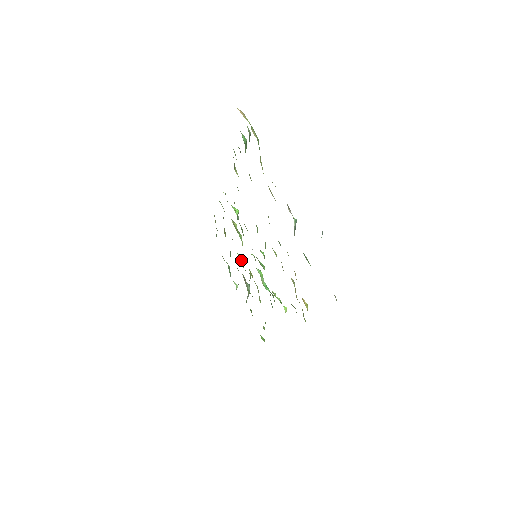
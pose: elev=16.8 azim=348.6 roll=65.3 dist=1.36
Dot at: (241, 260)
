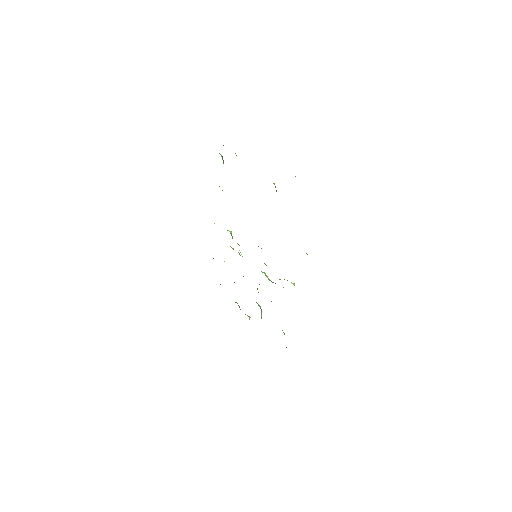
Dot at: occluded
